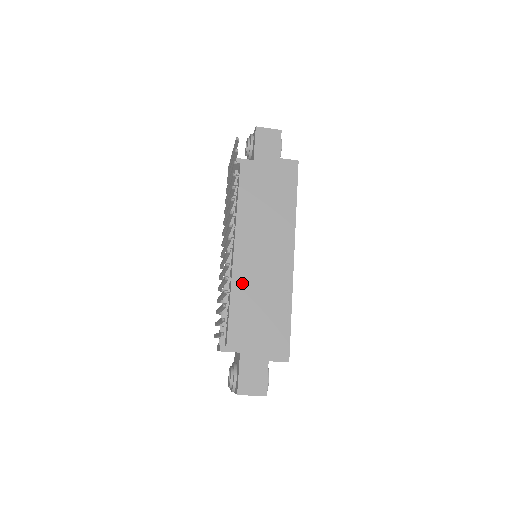
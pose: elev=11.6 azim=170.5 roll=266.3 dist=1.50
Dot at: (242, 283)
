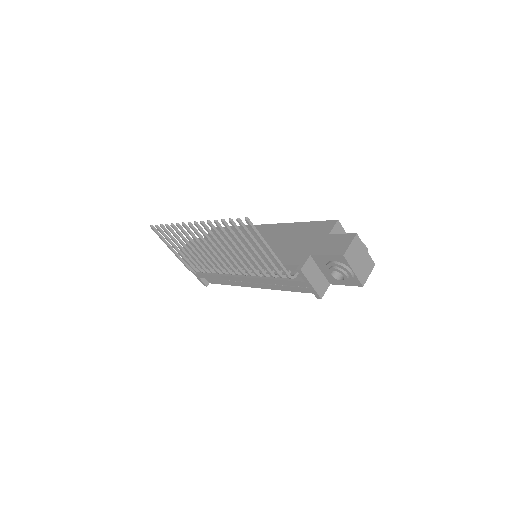
Dot at: (261, 256)
